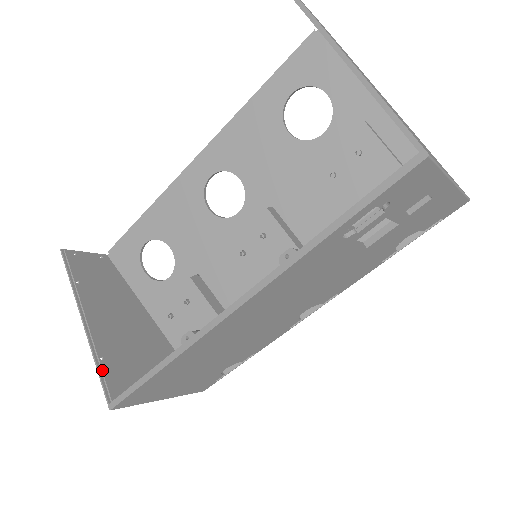
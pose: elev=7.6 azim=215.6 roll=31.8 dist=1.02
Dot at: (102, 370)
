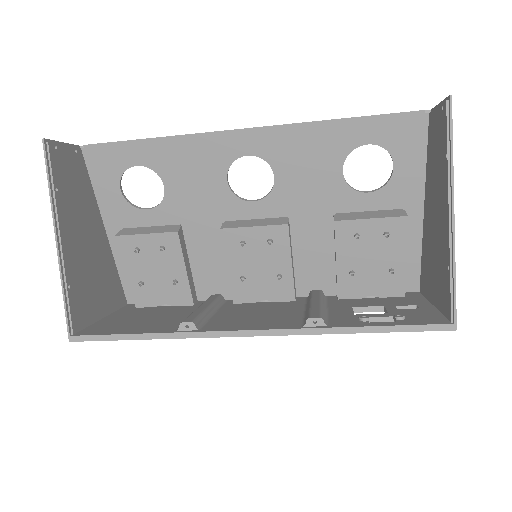
Dot at: (69, 300)
